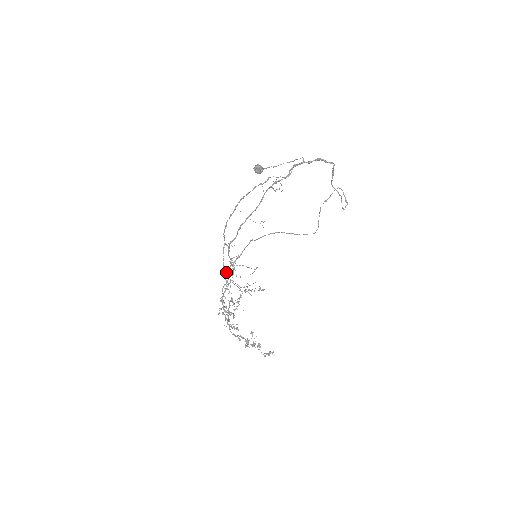
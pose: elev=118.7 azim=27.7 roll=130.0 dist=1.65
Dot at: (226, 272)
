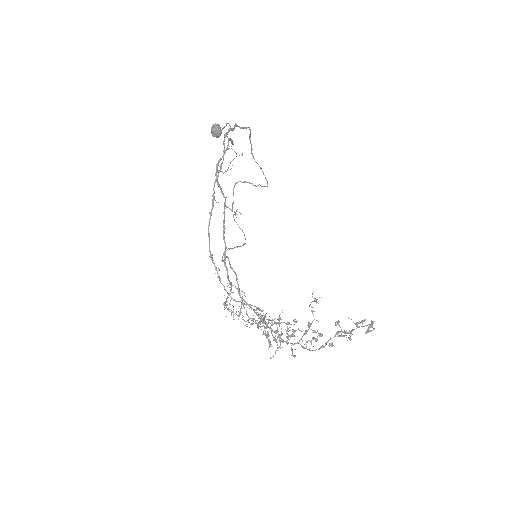
Dot at: (240, 301)
